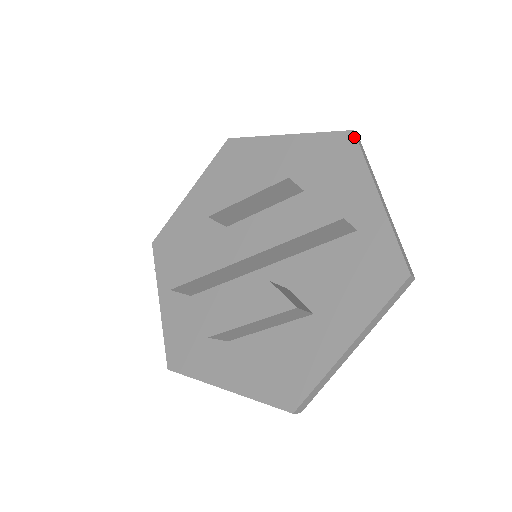
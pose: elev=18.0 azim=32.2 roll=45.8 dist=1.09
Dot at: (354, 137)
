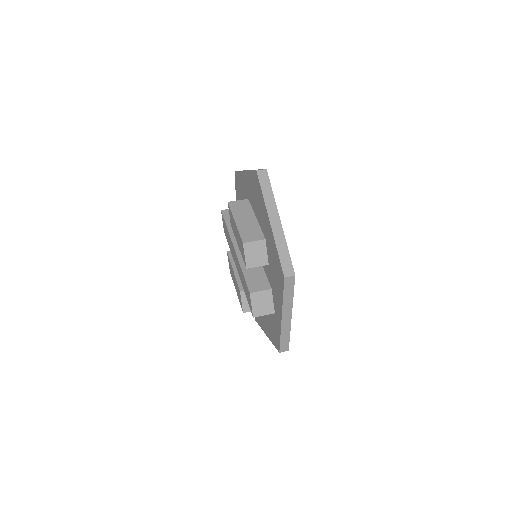
Dot at: (283, 281)
